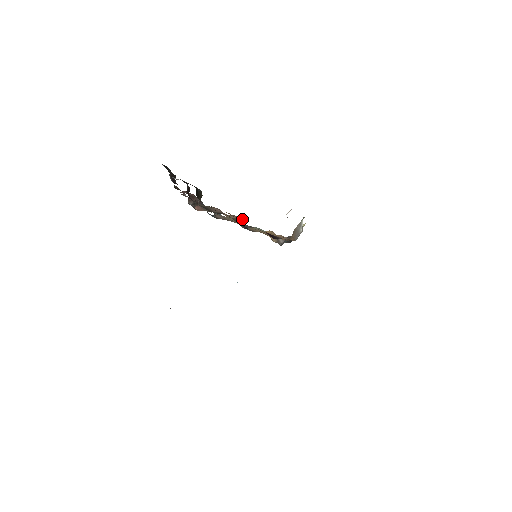
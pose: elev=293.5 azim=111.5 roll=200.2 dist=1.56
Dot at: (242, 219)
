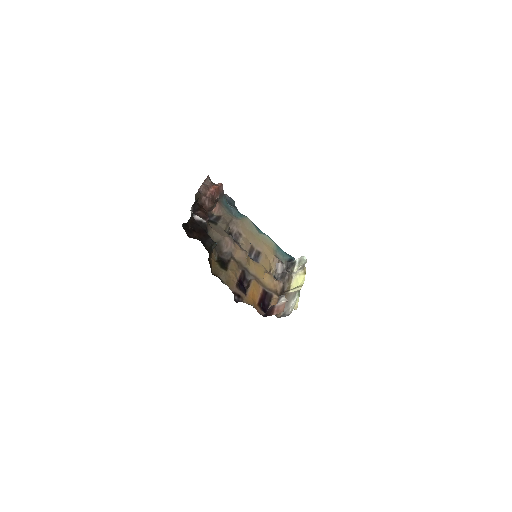
Dot at: (243, 289)
